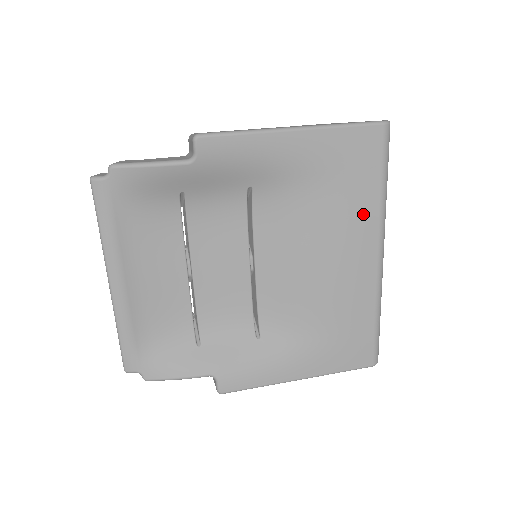
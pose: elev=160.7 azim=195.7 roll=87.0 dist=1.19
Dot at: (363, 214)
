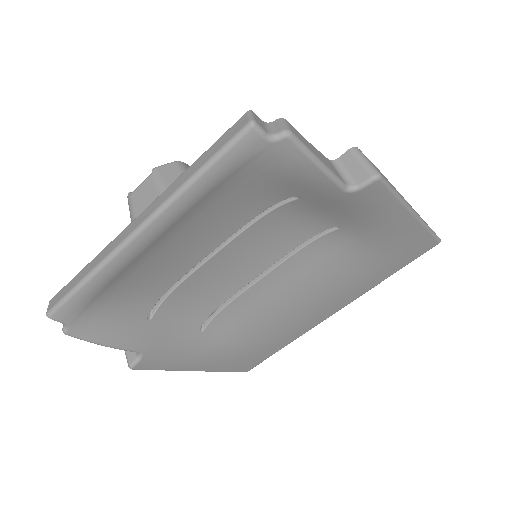
Dot at: (362, 287)
